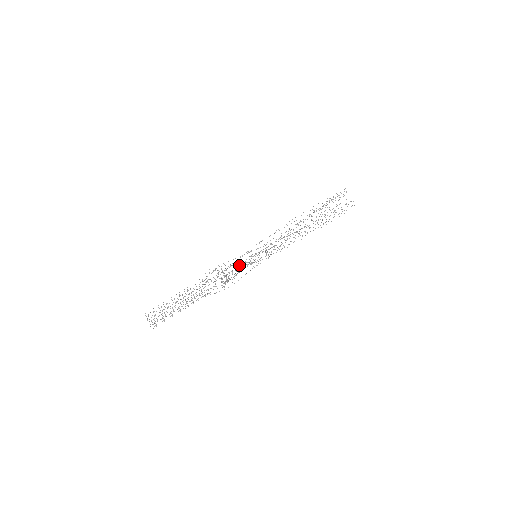
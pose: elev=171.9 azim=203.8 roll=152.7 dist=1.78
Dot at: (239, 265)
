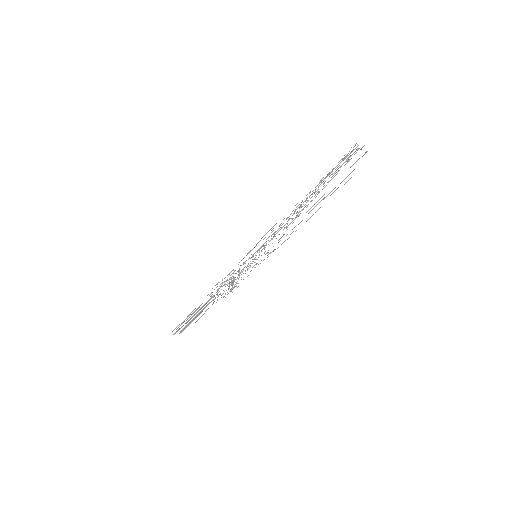
Dot at: occluded
